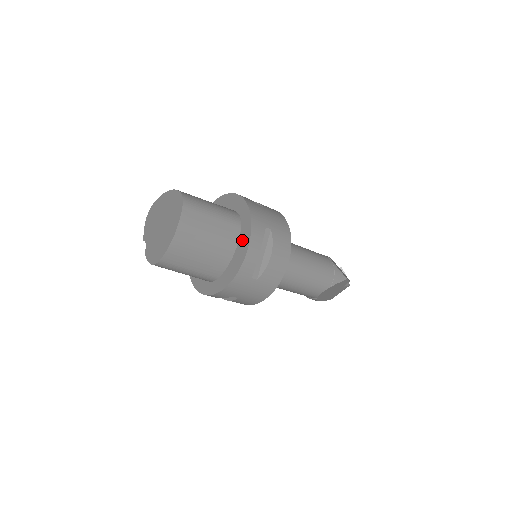
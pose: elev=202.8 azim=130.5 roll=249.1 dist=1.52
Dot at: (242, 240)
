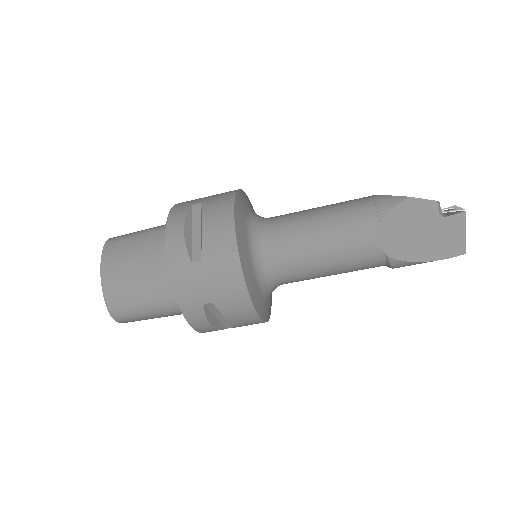
Dot at: occluded
